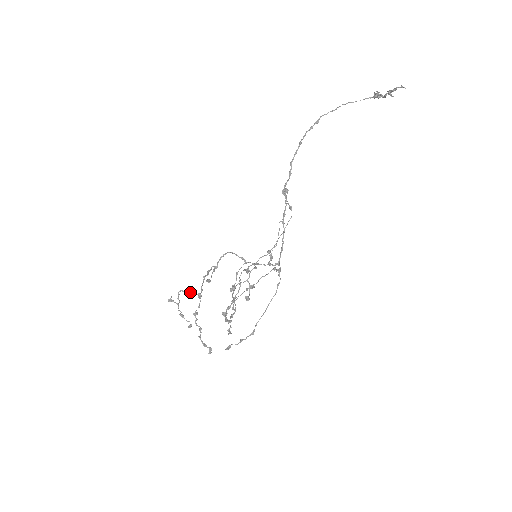
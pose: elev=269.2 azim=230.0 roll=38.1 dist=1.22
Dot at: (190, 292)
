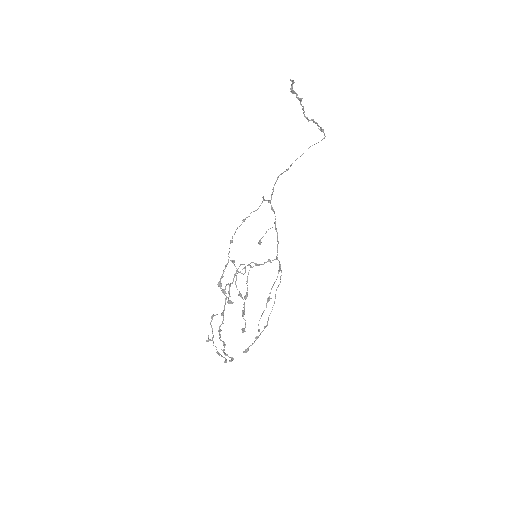
Dot at: occluded
